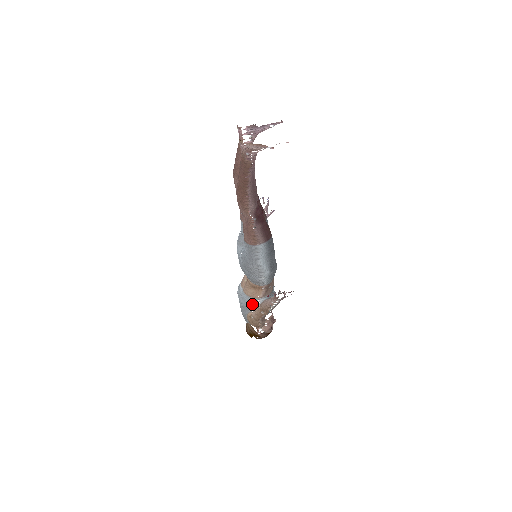
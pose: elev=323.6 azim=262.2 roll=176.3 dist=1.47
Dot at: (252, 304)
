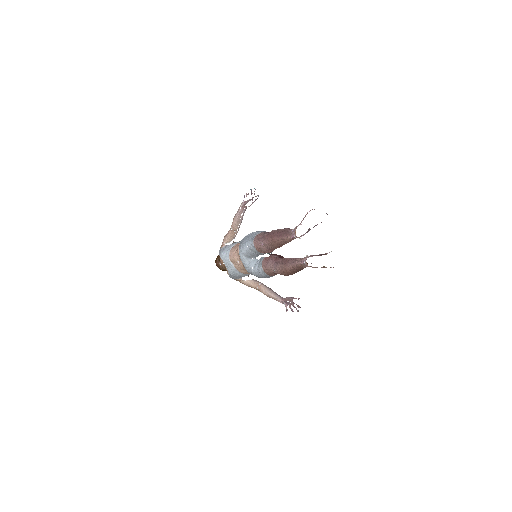
Dot at: (243, 276)
